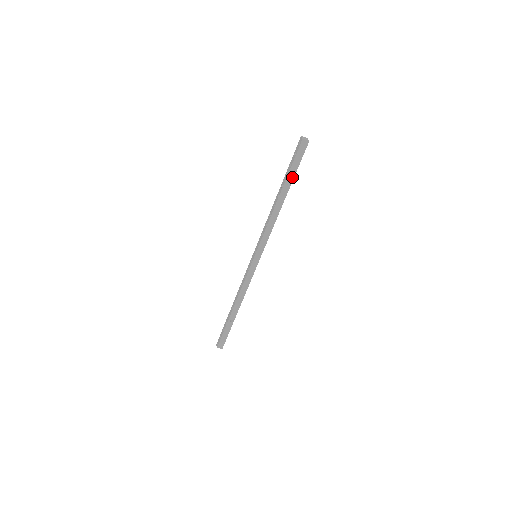
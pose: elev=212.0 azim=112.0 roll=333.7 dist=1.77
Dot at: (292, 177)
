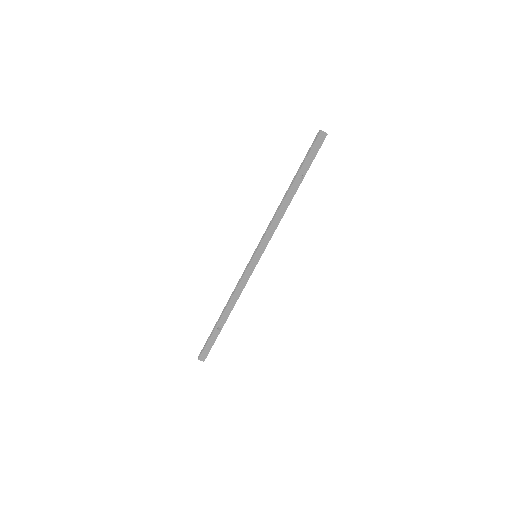
Dot at: (305, 171)
